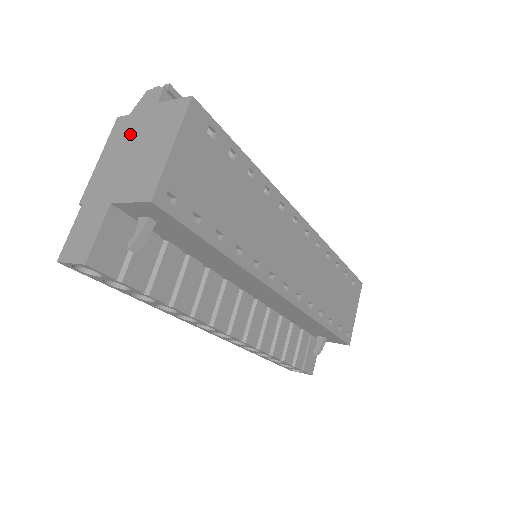
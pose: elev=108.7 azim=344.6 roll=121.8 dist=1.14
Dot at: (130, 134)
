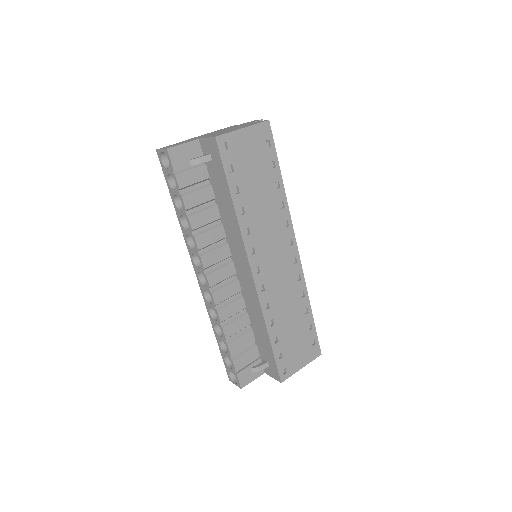
Dot at: occluded
